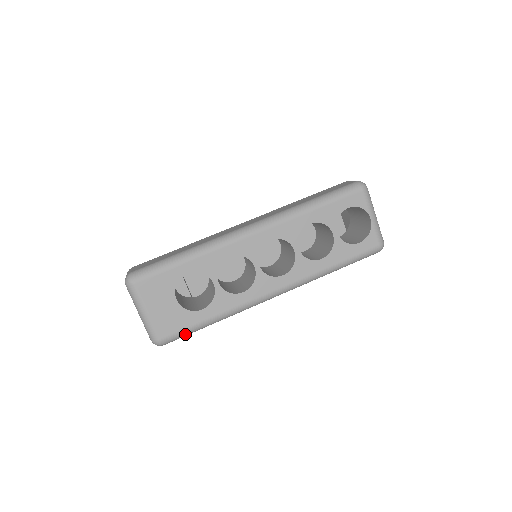
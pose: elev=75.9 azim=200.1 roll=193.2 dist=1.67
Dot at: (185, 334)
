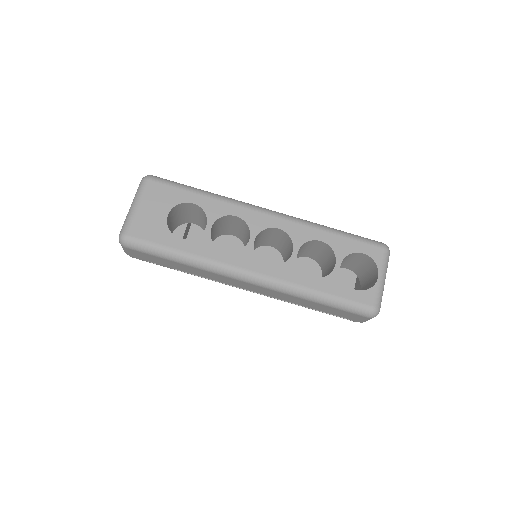
Dot at: (150, 248)
